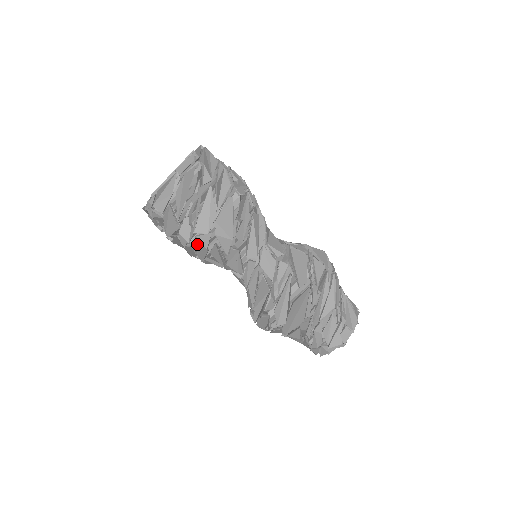
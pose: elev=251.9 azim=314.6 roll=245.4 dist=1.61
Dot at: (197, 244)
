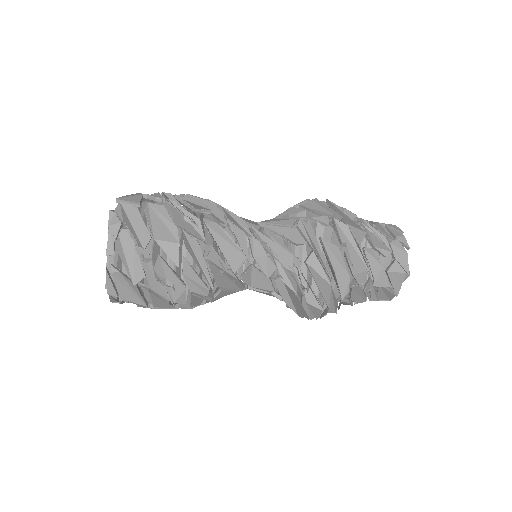
Dot at: occluded
